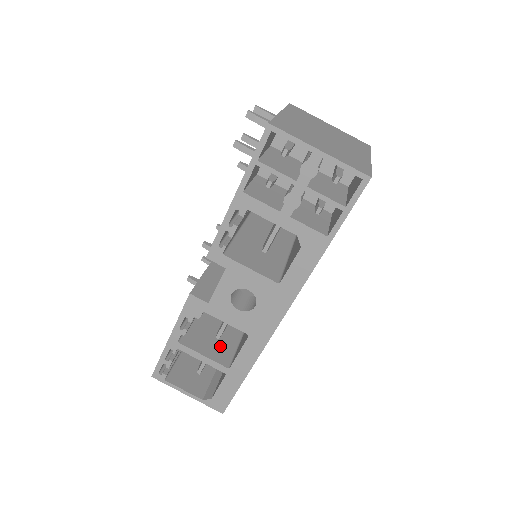
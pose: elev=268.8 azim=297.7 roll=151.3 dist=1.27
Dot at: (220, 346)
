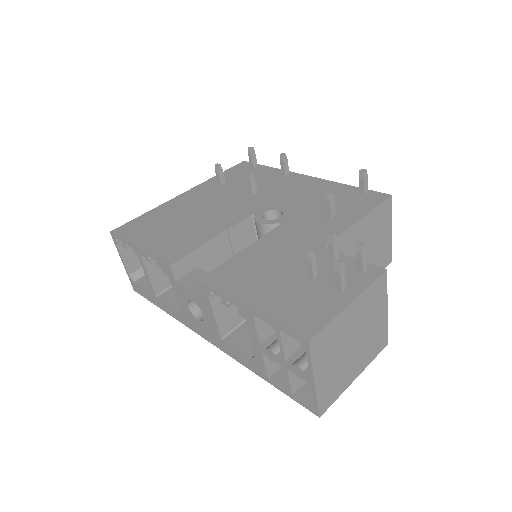
Dot at: occluded
